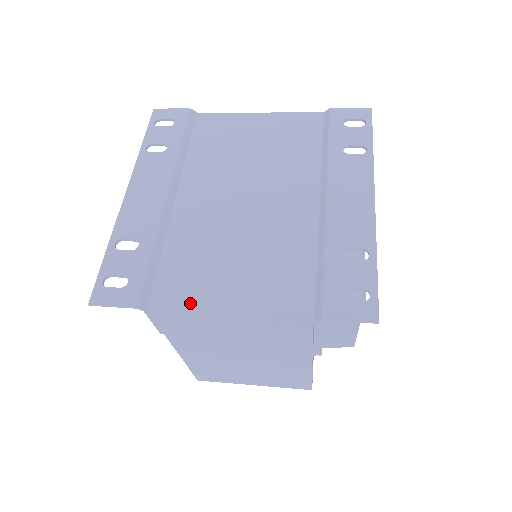
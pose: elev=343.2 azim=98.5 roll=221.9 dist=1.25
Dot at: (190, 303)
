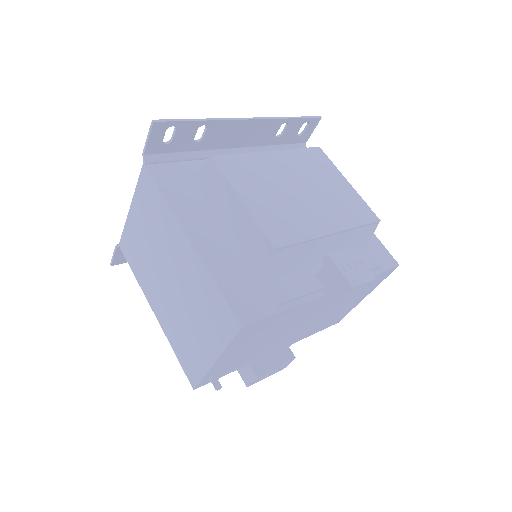
Dot at: occluded
